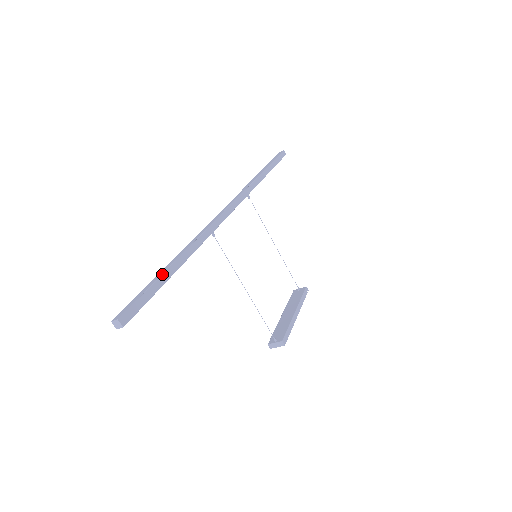
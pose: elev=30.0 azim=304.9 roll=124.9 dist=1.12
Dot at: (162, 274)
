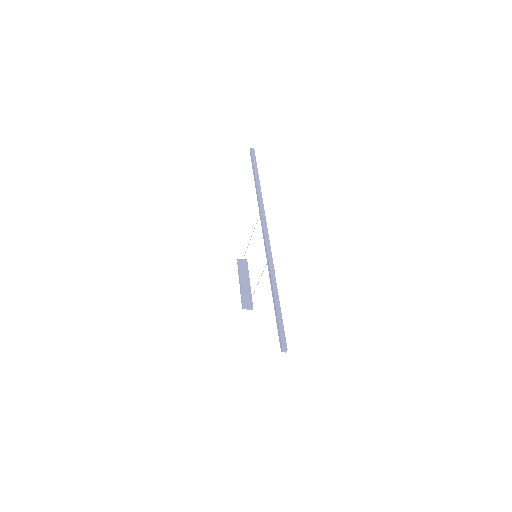
Dot at: occluded
